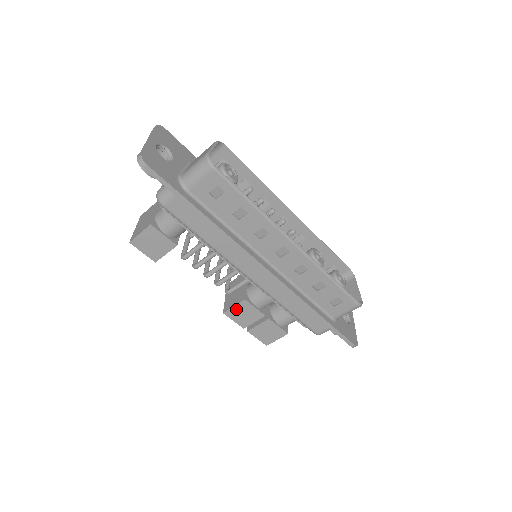
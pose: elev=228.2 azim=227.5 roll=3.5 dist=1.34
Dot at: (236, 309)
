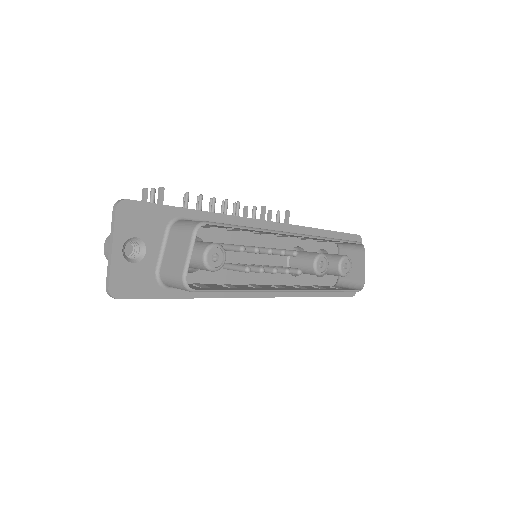
Dot at: occluded
